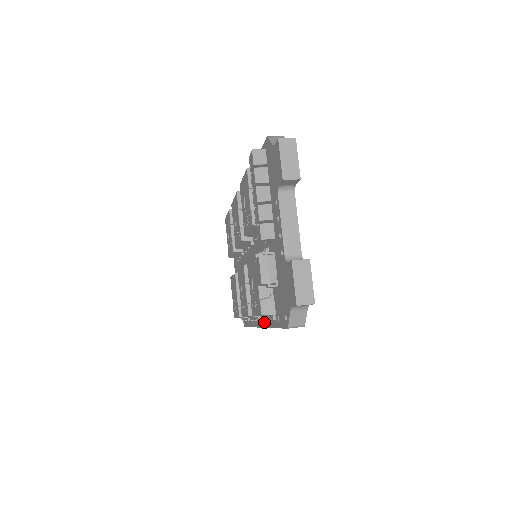
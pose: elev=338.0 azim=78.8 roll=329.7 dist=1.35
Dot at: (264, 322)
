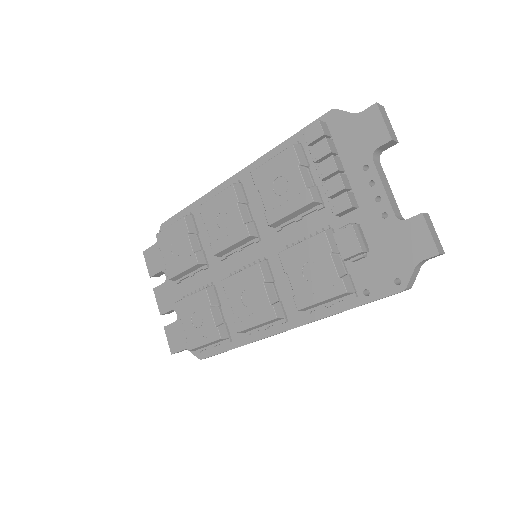
Dot at: (303, 318)
